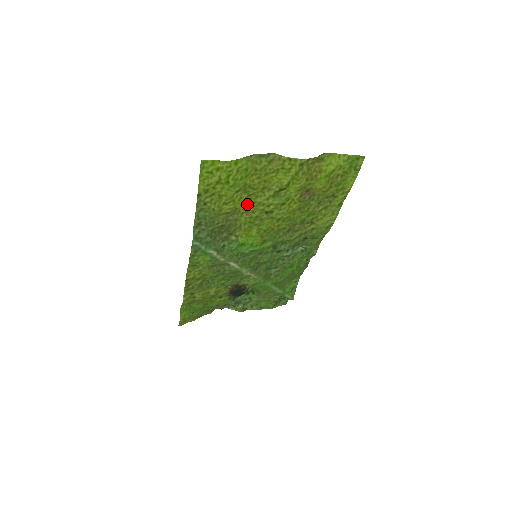
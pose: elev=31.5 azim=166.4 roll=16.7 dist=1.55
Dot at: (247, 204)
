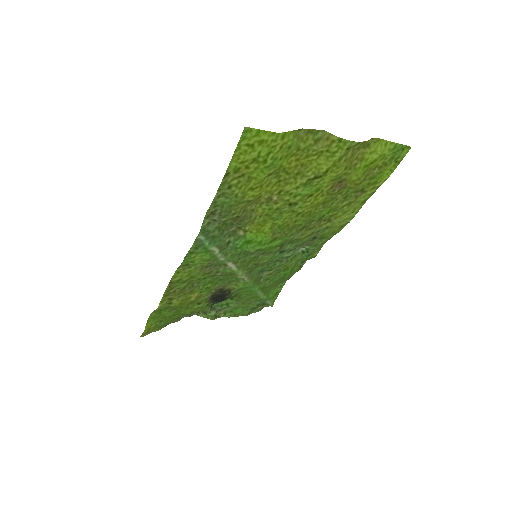
Dot at: (273, 192)
